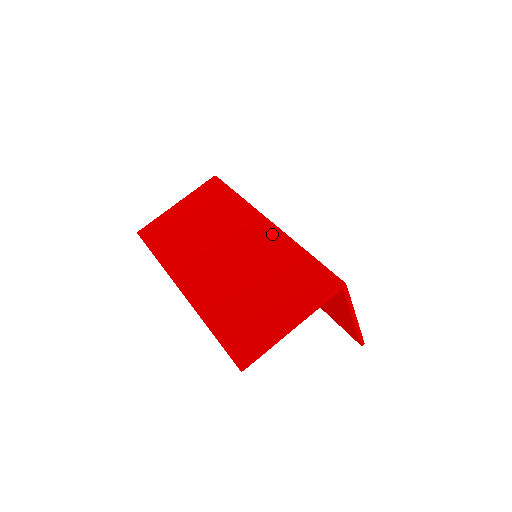
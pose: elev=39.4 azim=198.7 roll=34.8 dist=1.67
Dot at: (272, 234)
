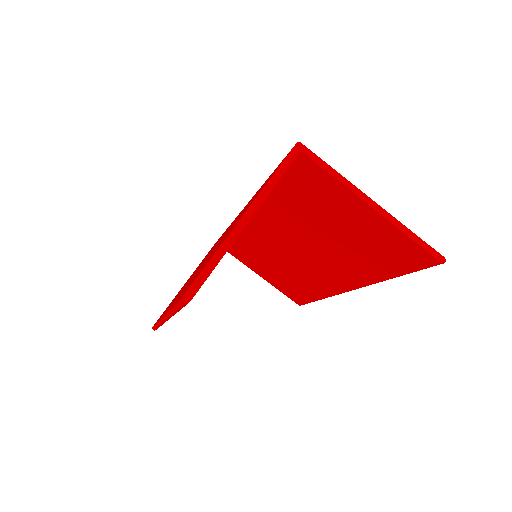
Dot at: (245, 206)
